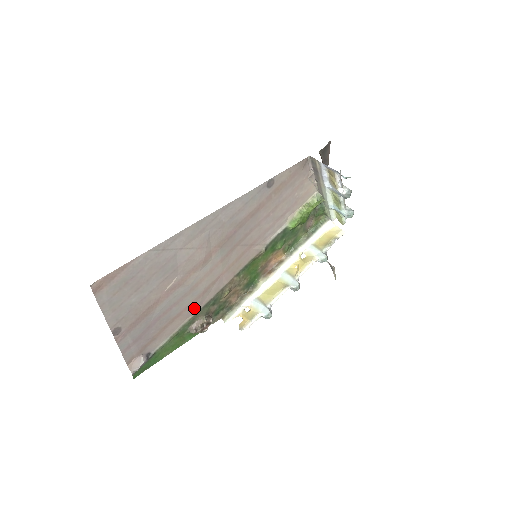
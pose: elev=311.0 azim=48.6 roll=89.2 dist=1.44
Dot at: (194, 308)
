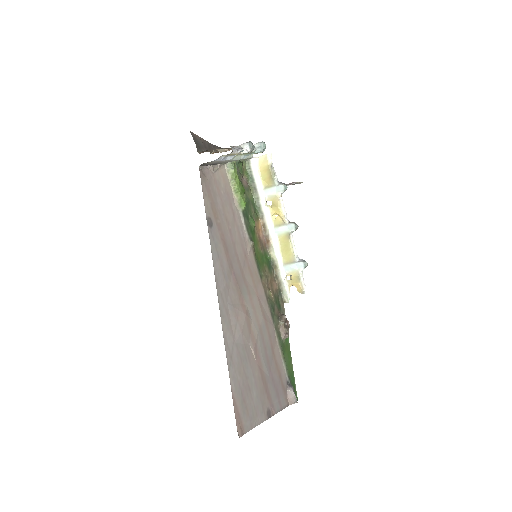
Dot at: (271, 331)
